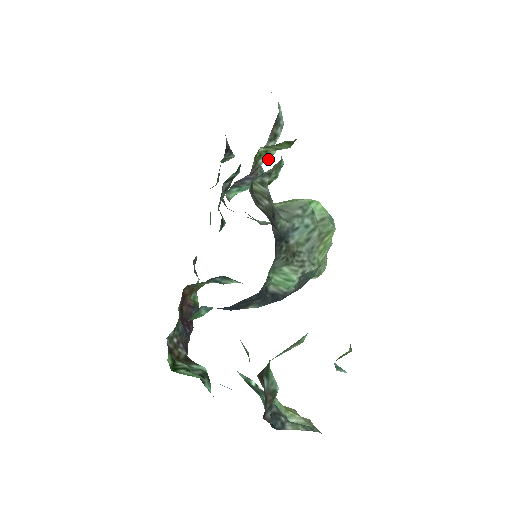
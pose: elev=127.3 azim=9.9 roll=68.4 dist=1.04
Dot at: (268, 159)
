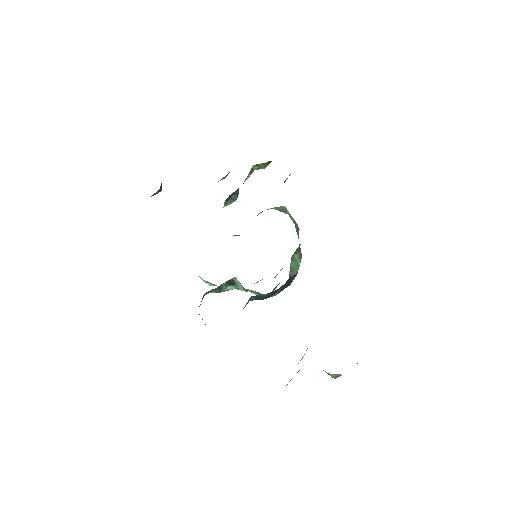
Dot at: (248, 177)
